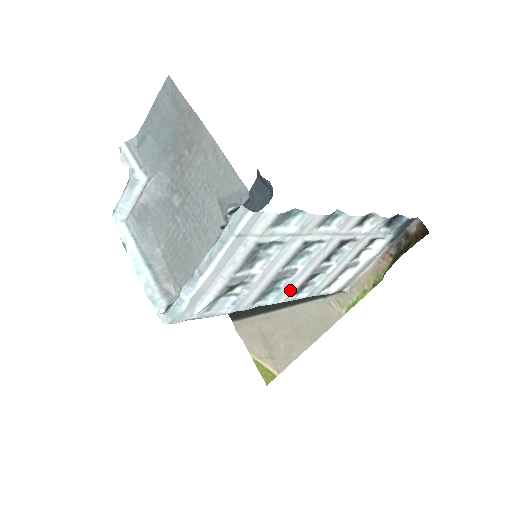
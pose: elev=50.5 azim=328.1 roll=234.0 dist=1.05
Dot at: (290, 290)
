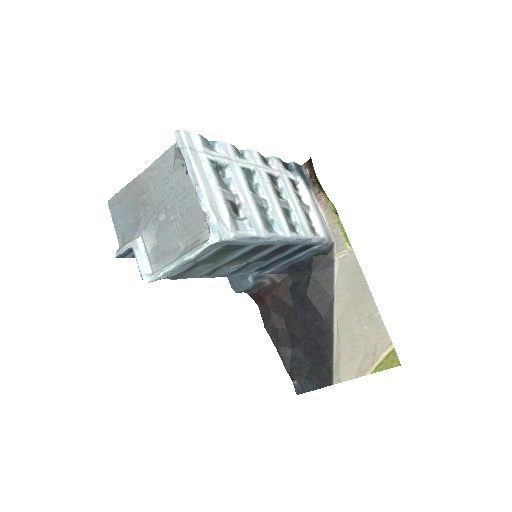
Dot at: (282, 221)
